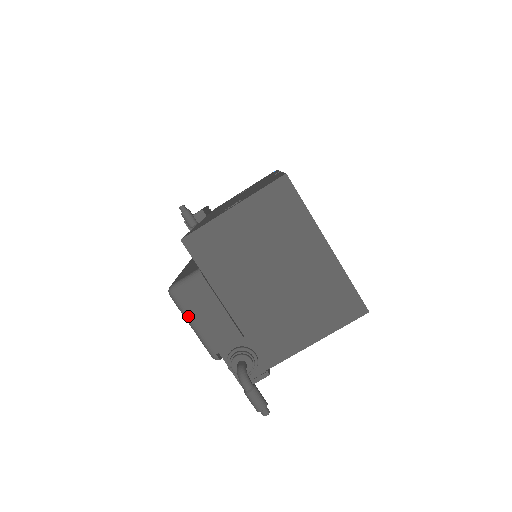
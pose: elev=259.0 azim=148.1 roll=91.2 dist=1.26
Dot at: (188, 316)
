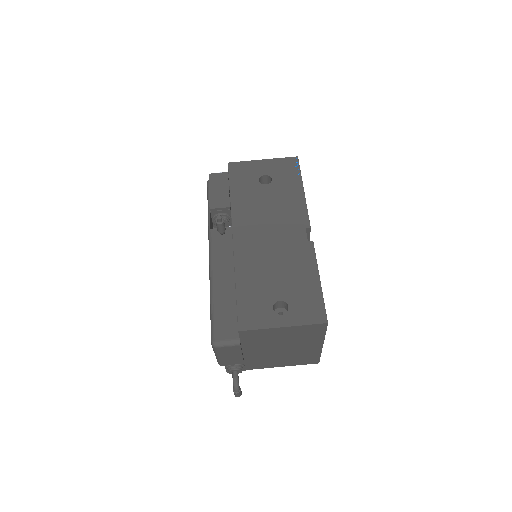
Dot at: (218, 354)
